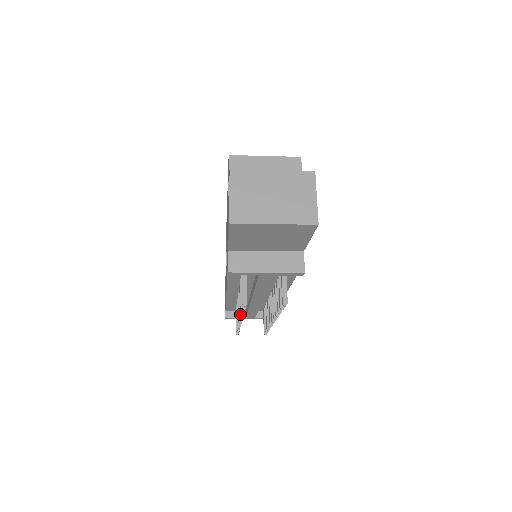
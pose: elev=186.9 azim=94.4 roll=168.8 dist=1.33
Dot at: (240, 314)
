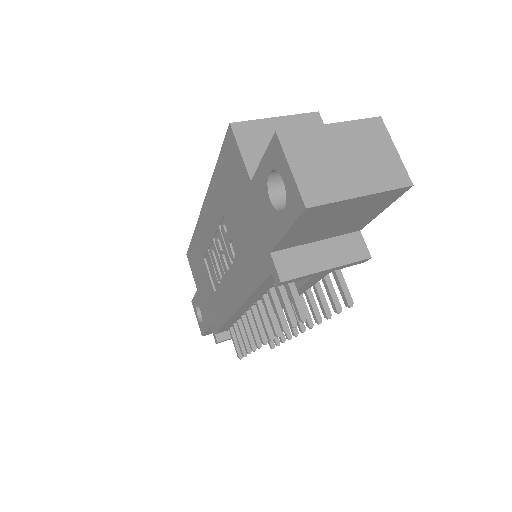
Dot at: (276, 334)
